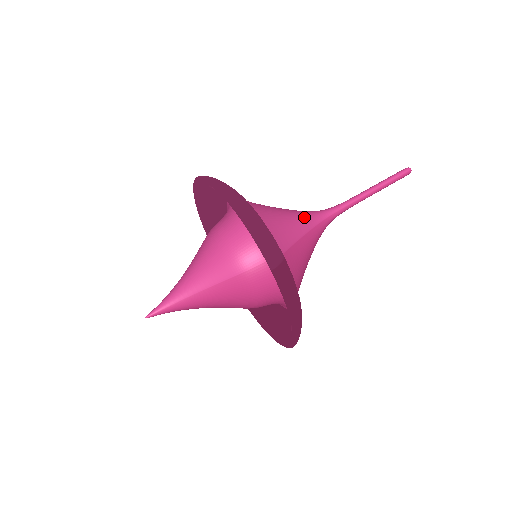
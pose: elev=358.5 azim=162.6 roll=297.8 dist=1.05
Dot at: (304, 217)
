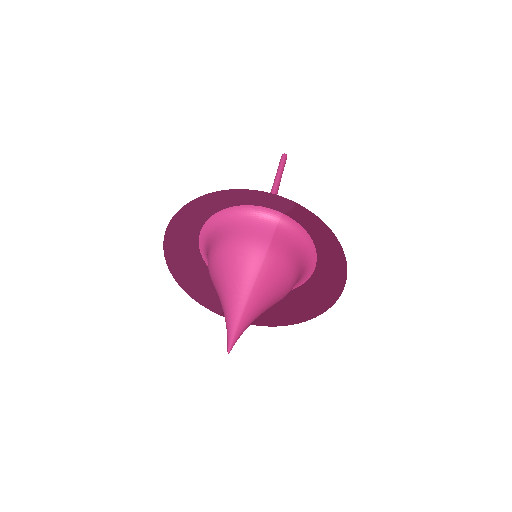
Dot at: occluded
